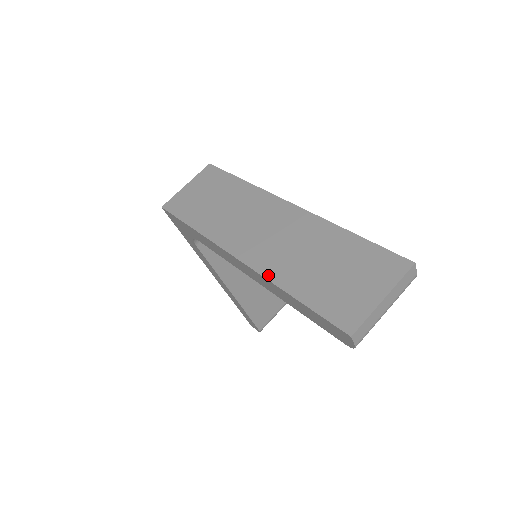
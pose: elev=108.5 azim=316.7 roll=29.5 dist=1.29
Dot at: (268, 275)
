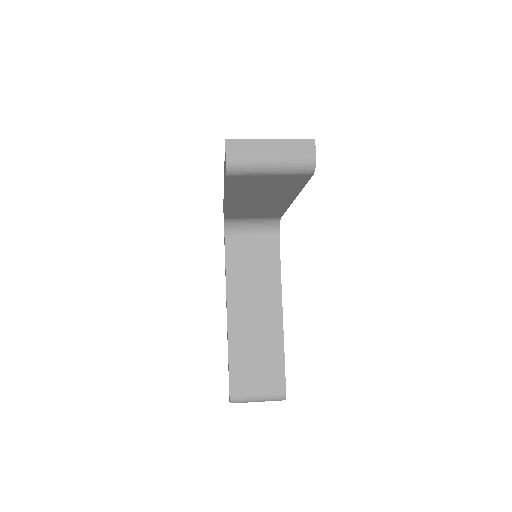
Dot at: occluded
